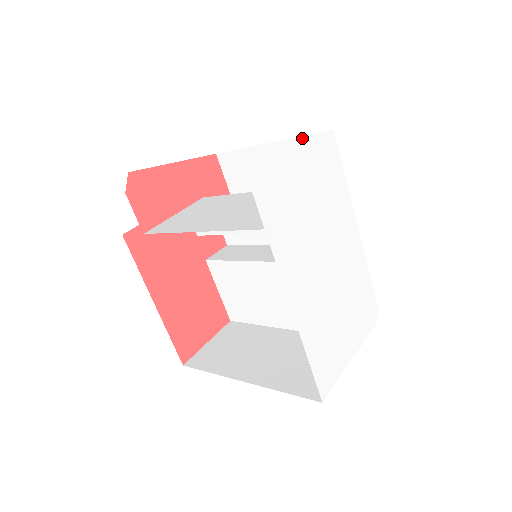
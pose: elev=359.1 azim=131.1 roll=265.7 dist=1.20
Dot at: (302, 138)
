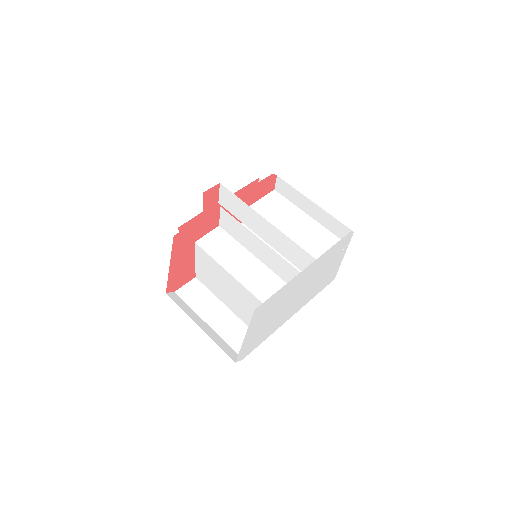
Dot at: (246, 334)
